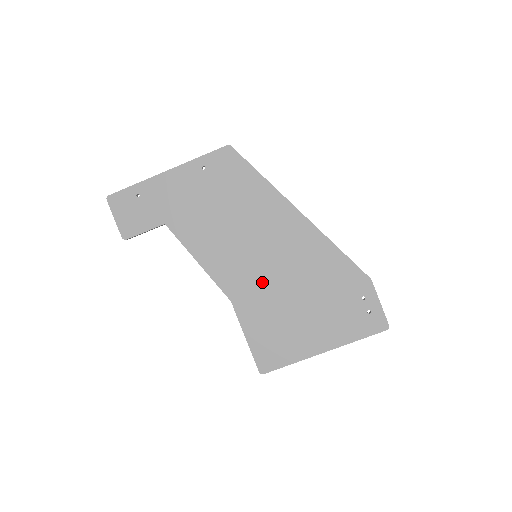
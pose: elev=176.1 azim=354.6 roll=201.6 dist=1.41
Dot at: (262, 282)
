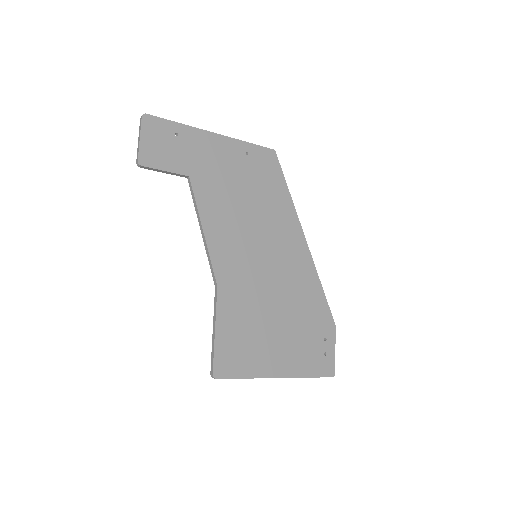
Dot at: (253, 283)
